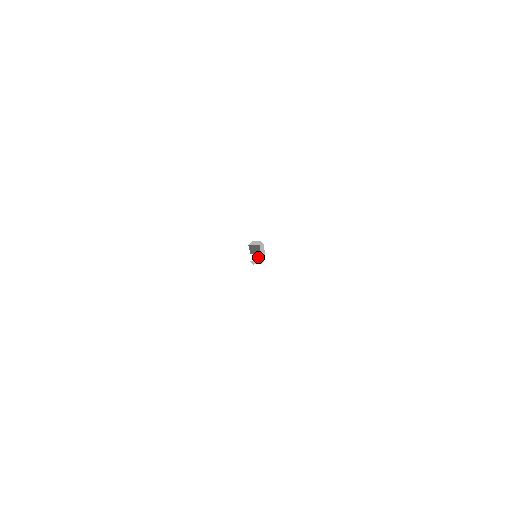
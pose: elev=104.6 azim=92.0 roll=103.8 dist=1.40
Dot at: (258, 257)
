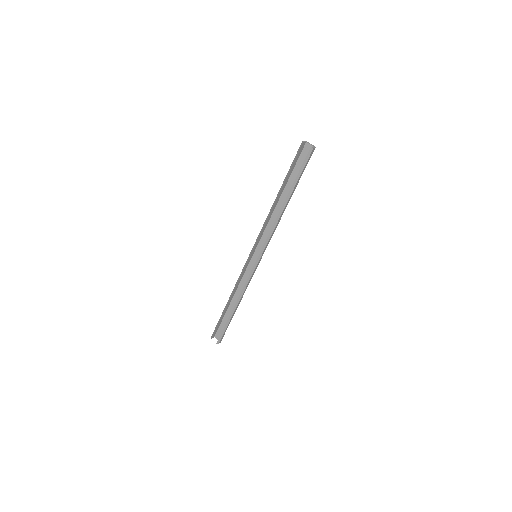
Dot at: occluded
